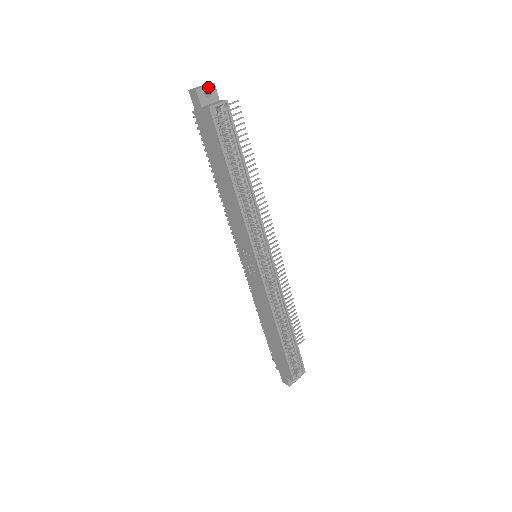
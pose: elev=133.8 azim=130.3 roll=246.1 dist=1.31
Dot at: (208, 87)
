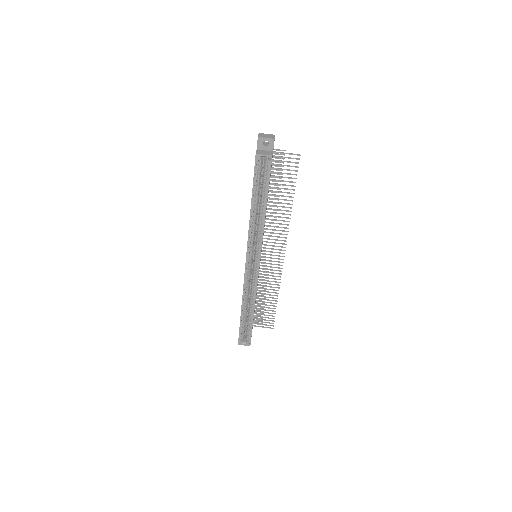
Dot at: (268, 139)
